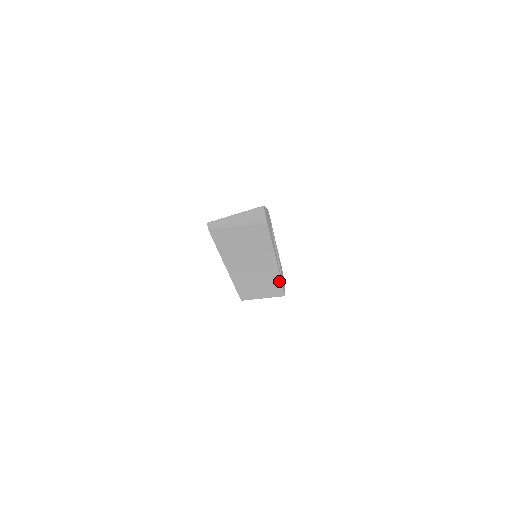
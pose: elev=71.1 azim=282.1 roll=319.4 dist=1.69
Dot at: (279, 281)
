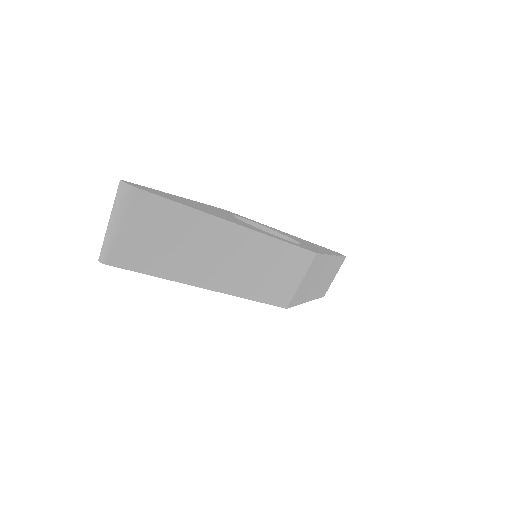
Dot at: (277, 243)
